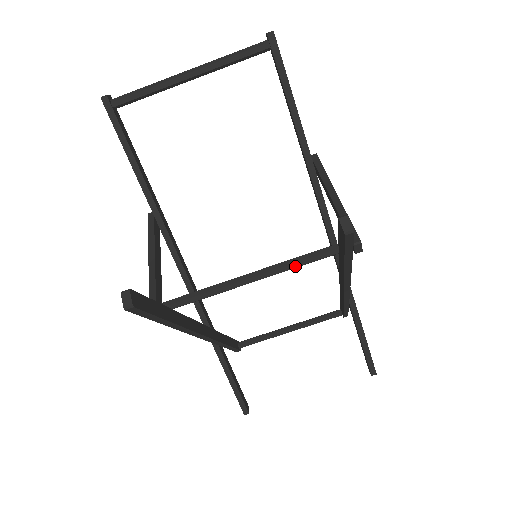
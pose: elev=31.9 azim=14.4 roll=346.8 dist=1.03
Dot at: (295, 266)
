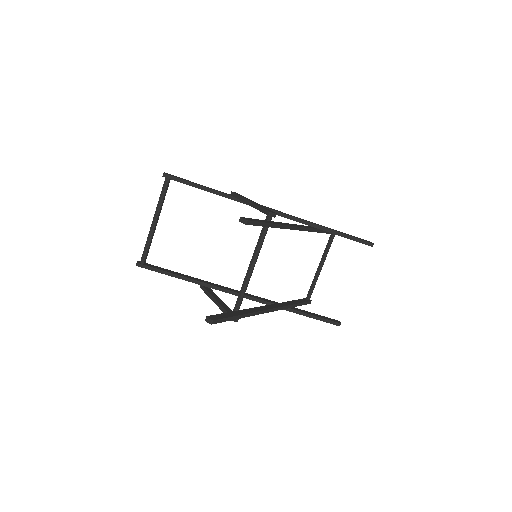
Dot at: (260, 247)
